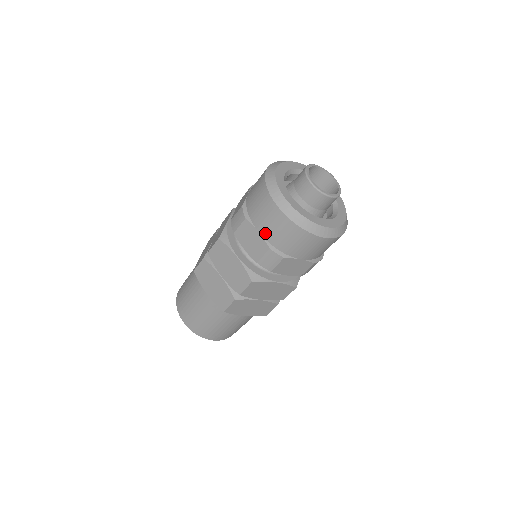
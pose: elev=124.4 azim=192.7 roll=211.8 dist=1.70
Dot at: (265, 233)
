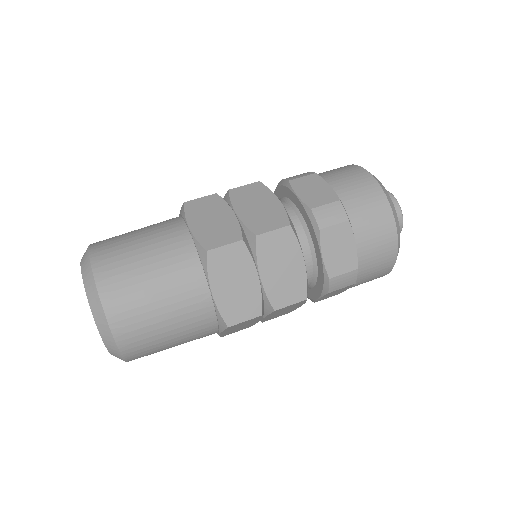
Dot at: (339, 188)
